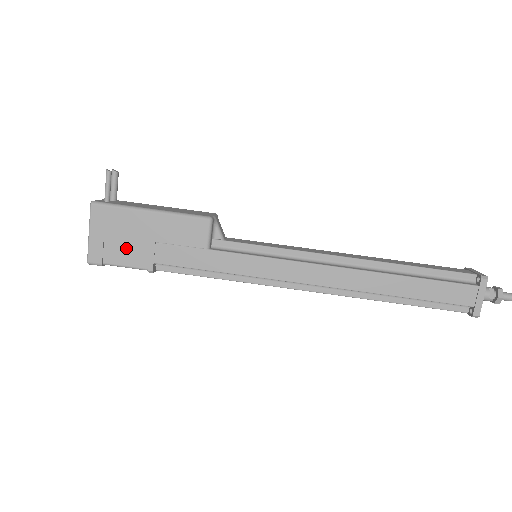
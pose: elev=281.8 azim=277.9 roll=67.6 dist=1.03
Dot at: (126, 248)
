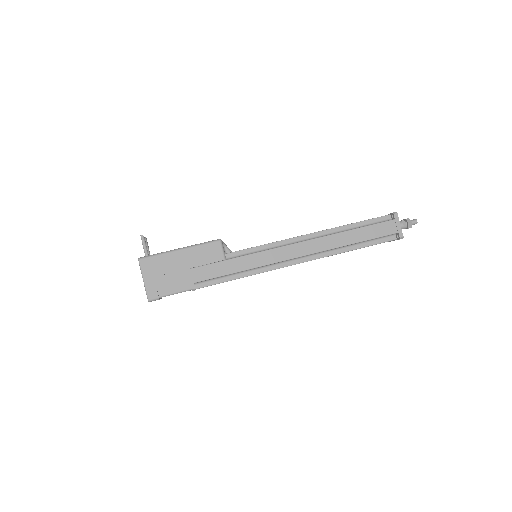
Dot at: (172, 280)
